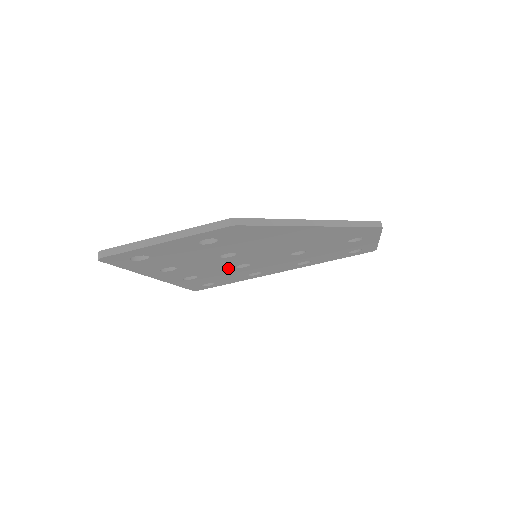
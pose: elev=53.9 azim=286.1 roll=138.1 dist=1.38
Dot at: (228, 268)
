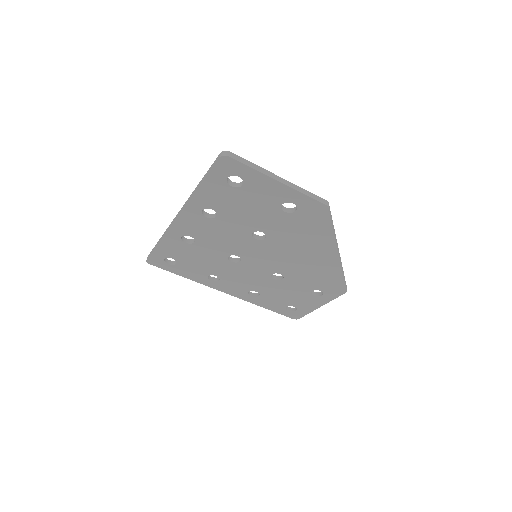
Dot at: (224, 252)
